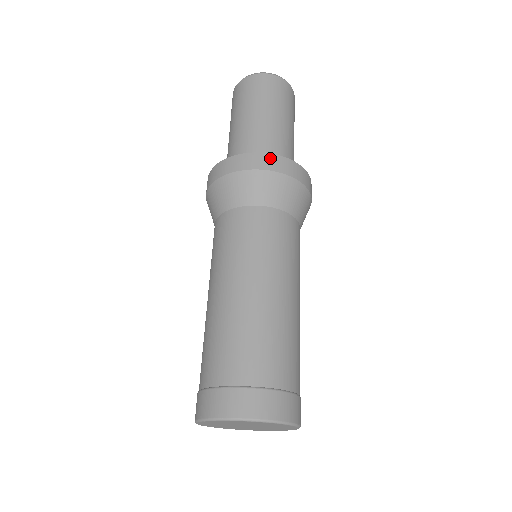
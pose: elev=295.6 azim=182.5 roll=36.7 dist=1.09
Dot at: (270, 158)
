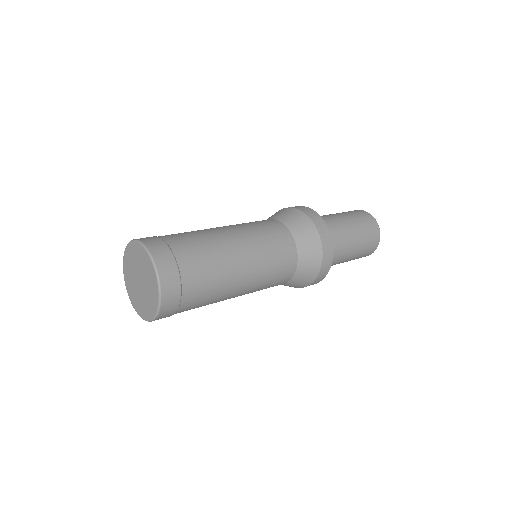
Dot at: (319, 219)
